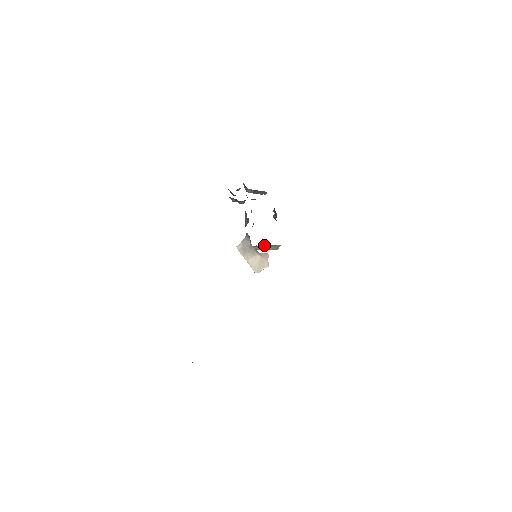
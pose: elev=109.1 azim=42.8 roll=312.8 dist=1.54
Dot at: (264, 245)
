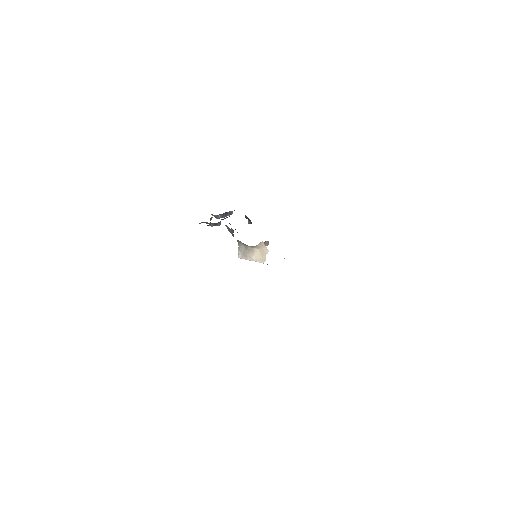
Dot at: occluded
